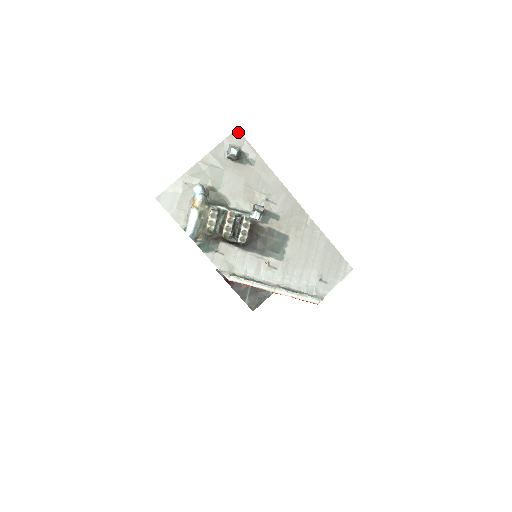
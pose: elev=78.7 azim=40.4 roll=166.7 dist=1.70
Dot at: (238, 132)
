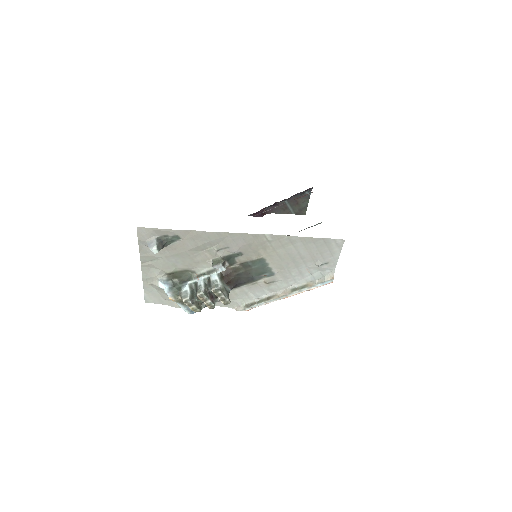
Dot at: (140, 228)
